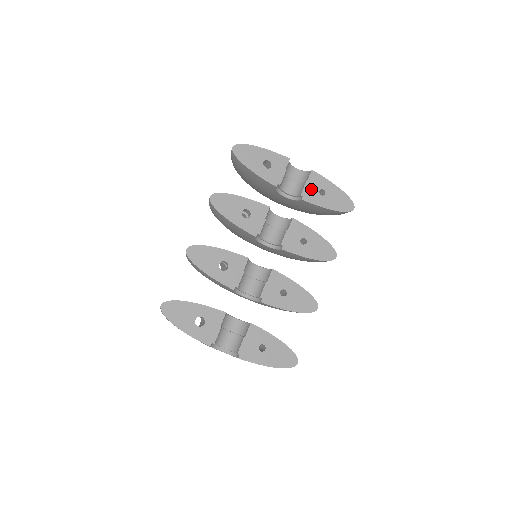
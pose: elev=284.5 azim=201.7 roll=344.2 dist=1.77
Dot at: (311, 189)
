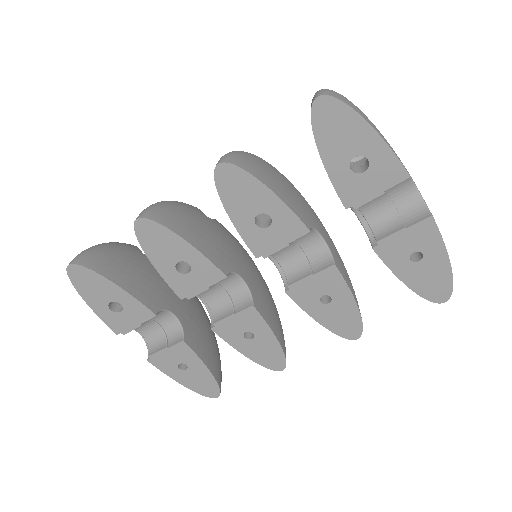
Dot at: (402, 242)
